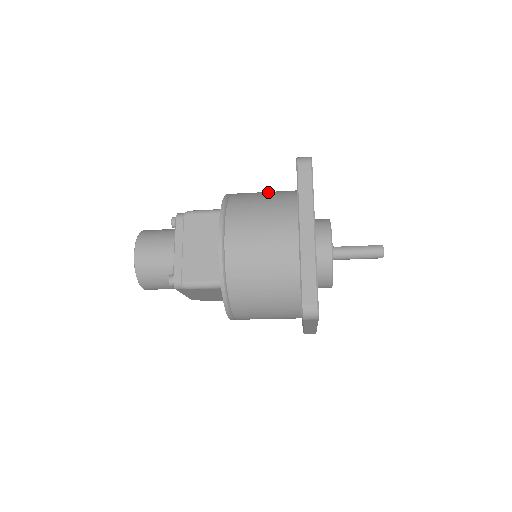
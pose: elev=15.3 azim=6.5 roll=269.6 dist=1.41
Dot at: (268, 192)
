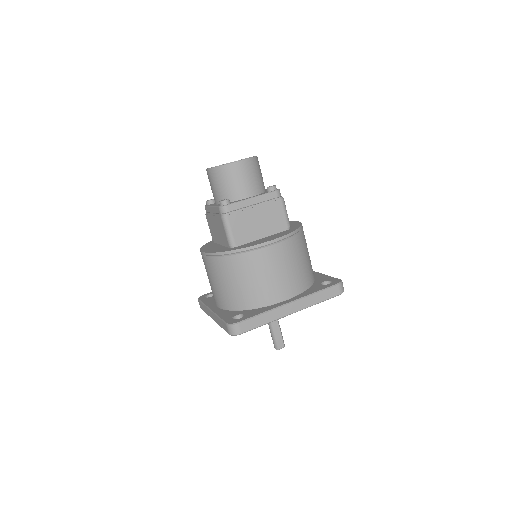
Dot at: (250, 285)
